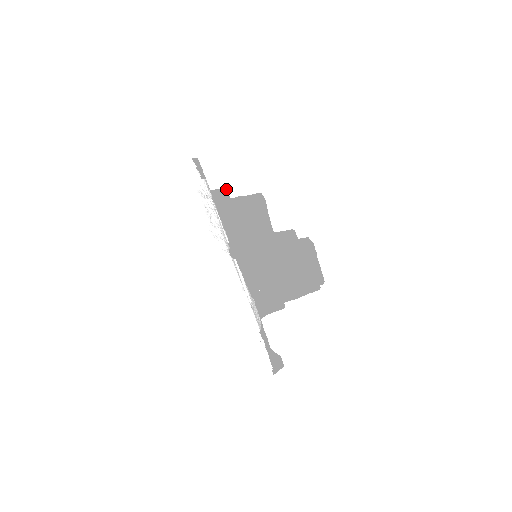
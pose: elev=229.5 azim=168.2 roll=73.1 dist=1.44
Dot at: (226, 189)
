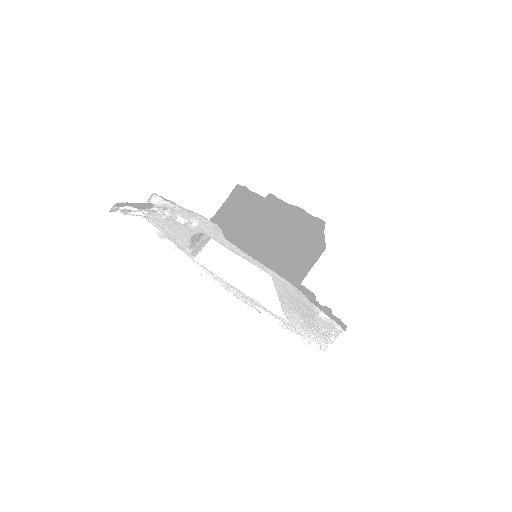
Dot at: (280, 253)
